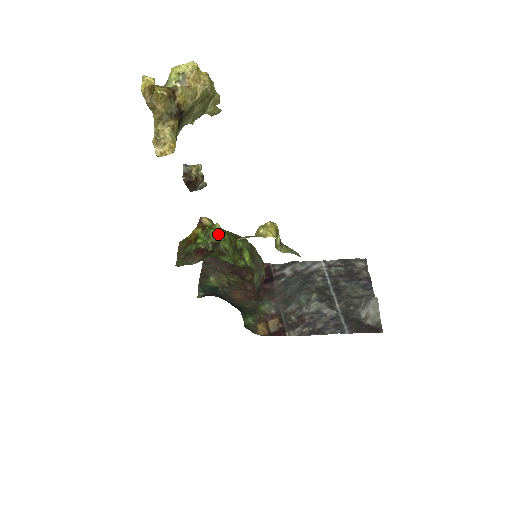
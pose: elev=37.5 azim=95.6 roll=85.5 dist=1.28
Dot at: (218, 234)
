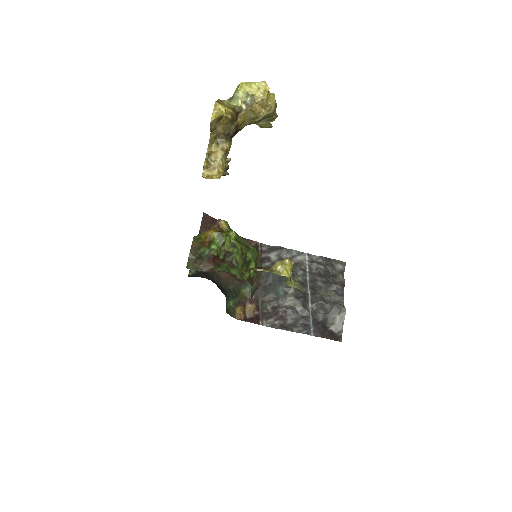
Dot at: (232, 243)
